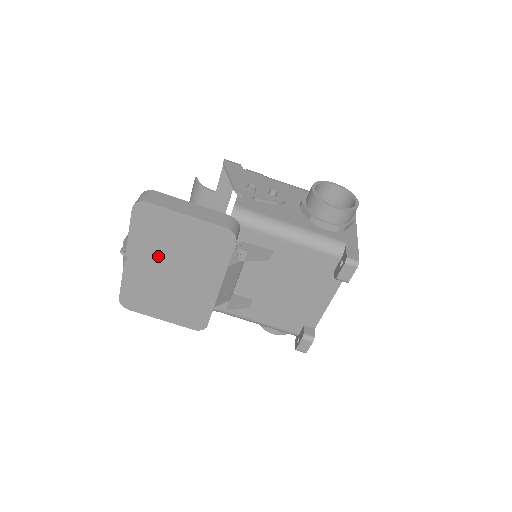
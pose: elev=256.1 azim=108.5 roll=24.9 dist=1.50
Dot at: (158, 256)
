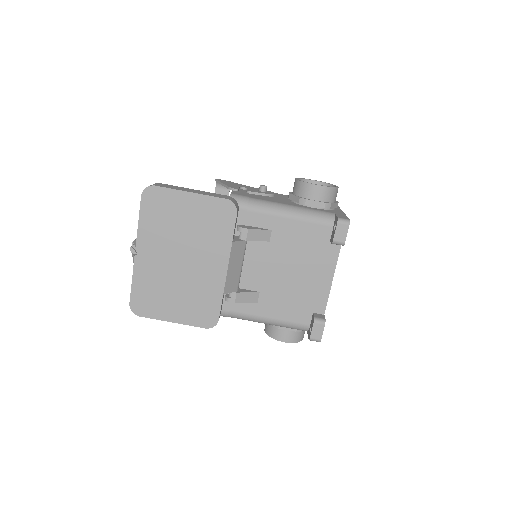
Dot at: (166, 243)
